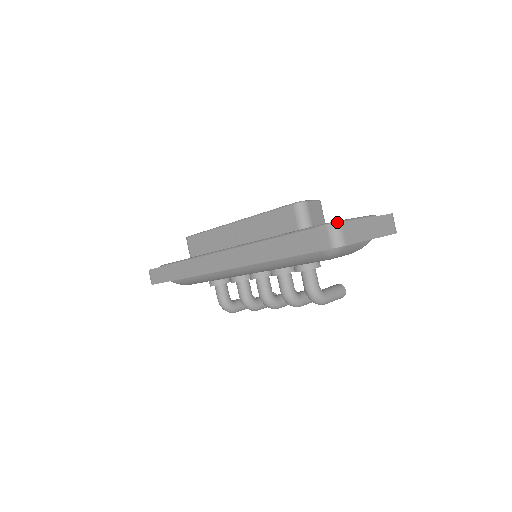
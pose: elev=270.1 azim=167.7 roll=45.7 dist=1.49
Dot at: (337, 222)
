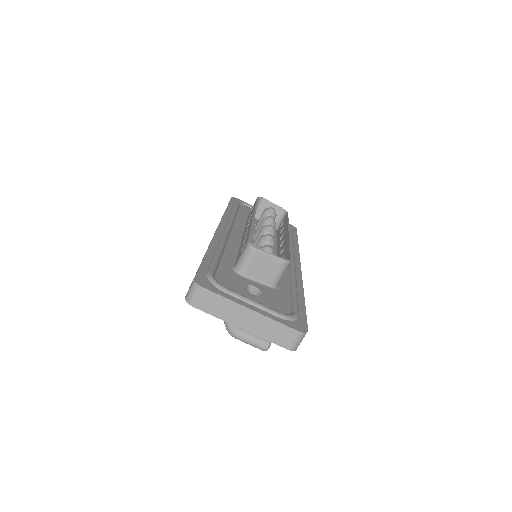
Dot at: (217, 285)
